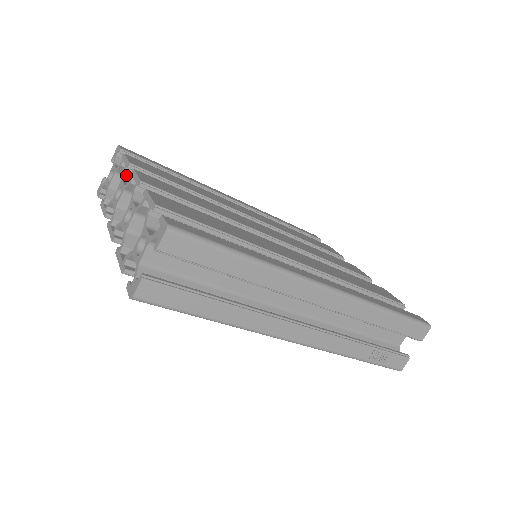
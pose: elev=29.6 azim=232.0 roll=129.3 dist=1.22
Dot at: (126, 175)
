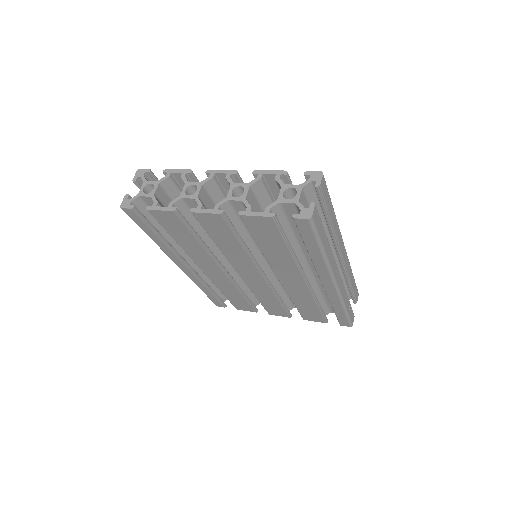
Dot at: (187, 179)
